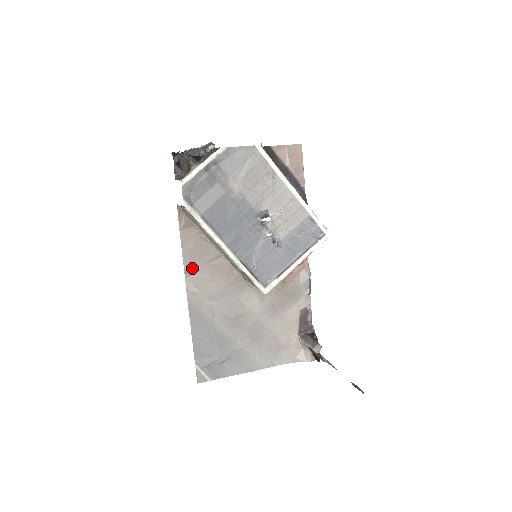
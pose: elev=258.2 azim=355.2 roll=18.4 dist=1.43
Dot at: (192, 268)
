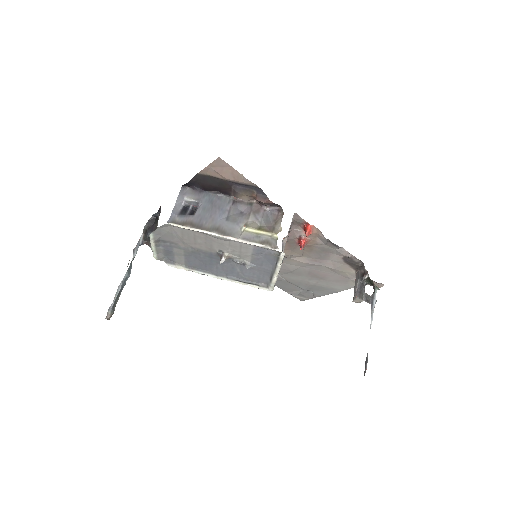
Dot at: occluded
